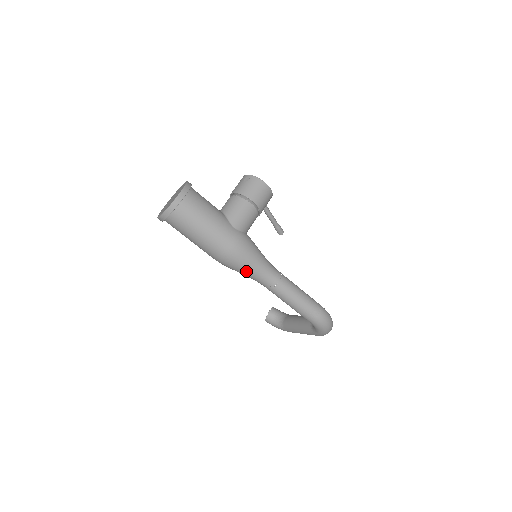
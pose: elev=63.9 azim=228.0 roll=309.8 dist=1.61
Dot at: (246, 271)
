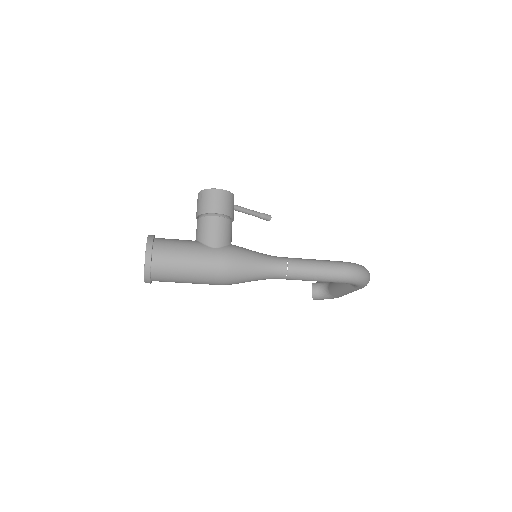
Dot at: (251, 278)
